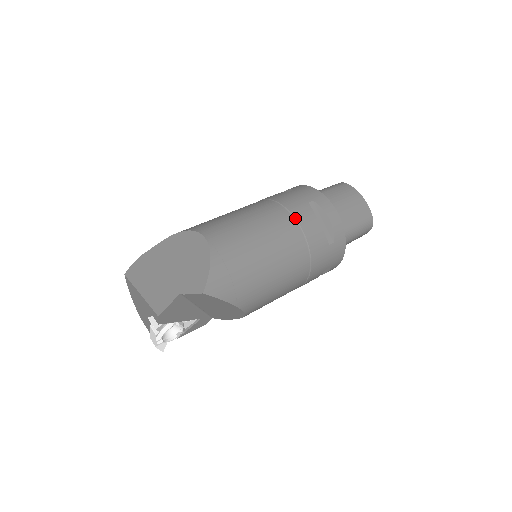
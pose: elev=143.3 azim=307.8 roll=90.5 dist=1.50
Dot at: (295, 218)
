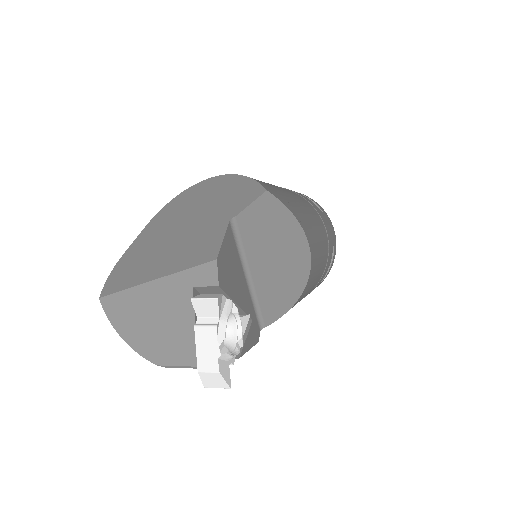
Dot at: occluded
